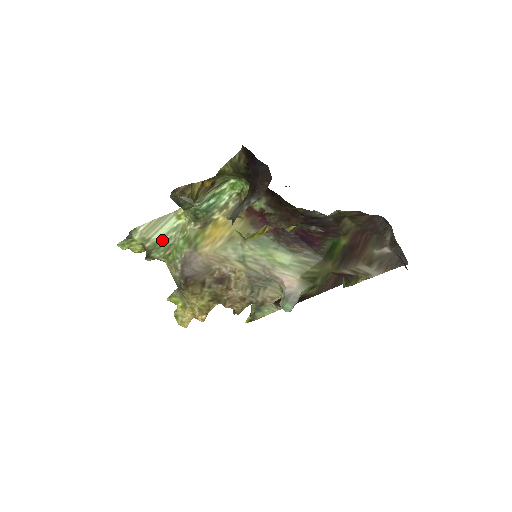
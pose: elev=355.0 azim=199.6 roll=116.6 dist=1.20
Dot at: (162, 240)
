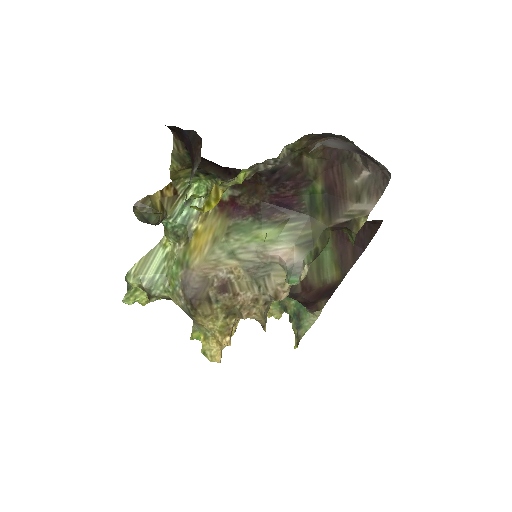
Dot at: (156, 274)
